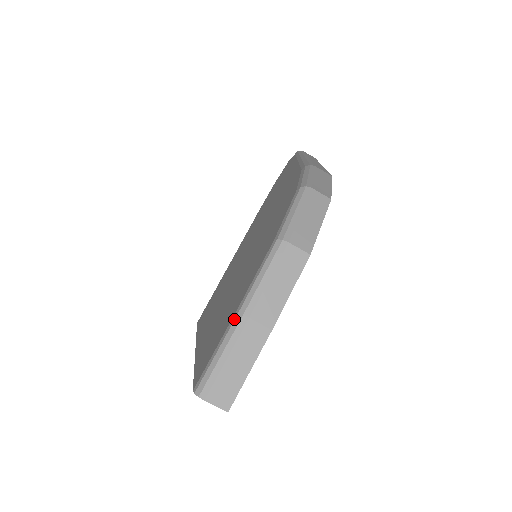
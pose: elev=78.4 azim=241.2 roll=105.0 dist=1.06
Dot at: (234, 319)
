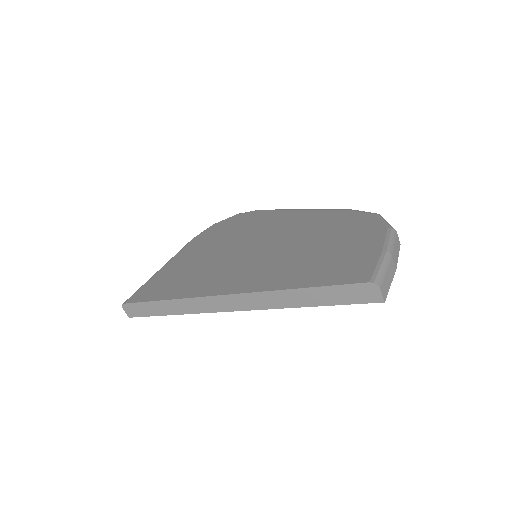
Dot at: (385, 254)
